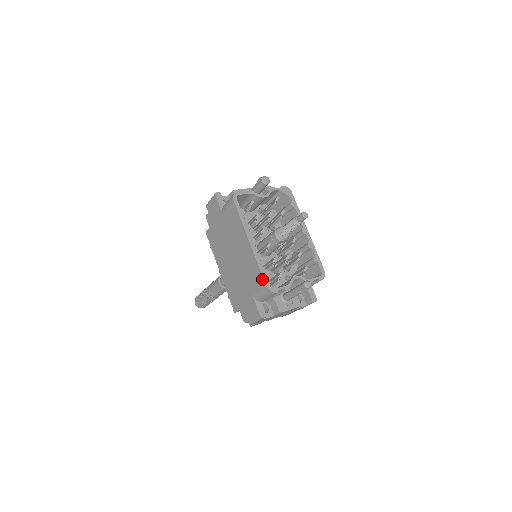
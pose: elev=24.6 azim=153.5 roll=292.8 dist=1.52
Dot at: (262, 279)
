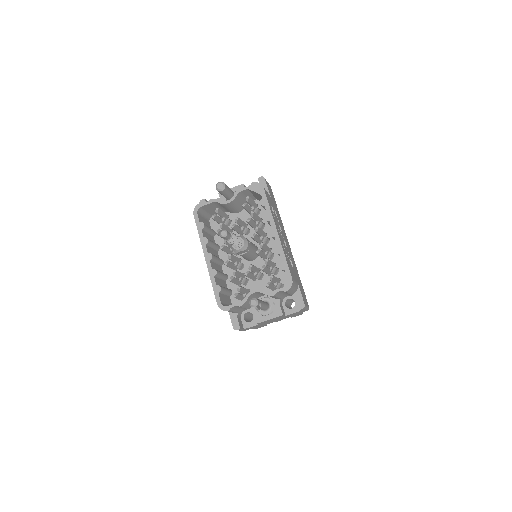
Dot at: (215, 296)
